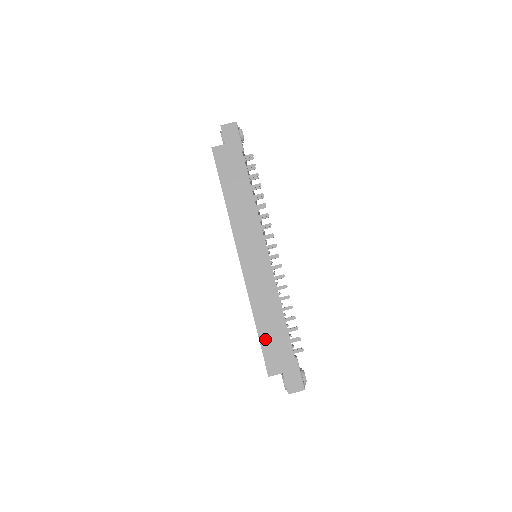
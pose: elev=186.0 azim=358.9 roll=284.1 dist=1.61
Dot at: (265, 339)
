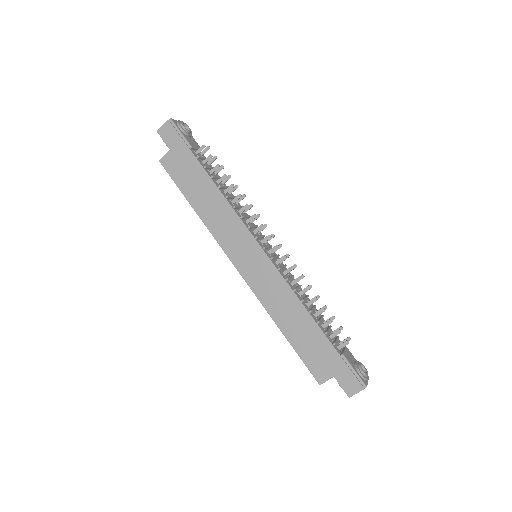
Dot at: (299, 346)
